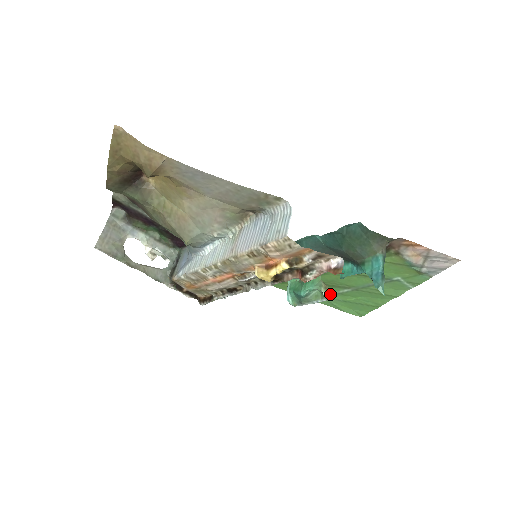
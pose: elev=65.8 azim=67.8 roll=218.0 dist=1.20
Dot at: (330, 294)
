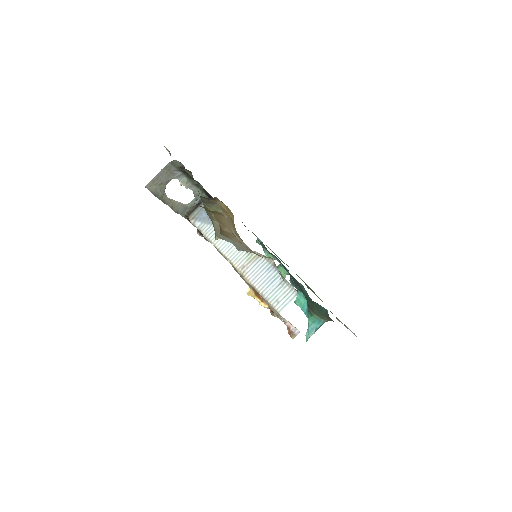
Dot at: occluded
